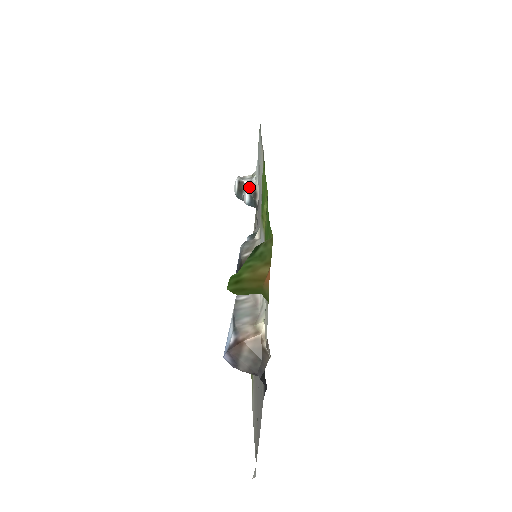
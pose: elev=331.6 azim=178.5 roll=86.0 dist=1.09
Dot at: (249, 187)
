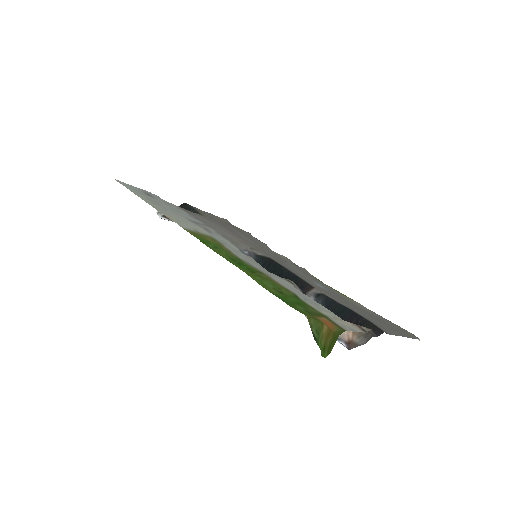
Dot at: occluded
